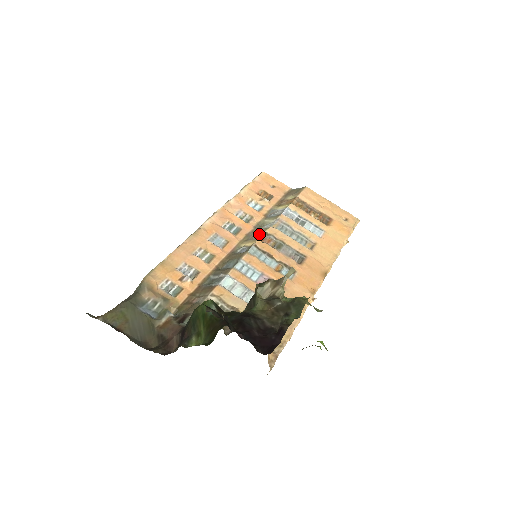
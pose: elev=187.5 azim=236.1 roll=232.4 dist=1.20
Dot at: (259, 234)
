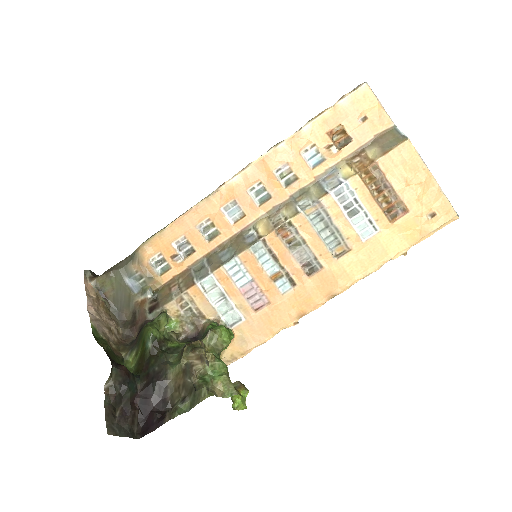
Dot at: (283, 217)
